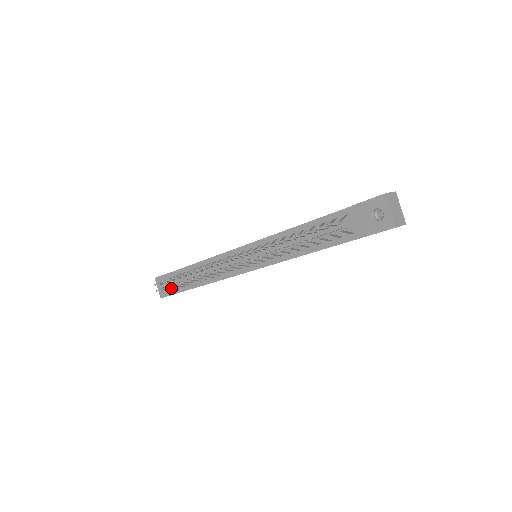
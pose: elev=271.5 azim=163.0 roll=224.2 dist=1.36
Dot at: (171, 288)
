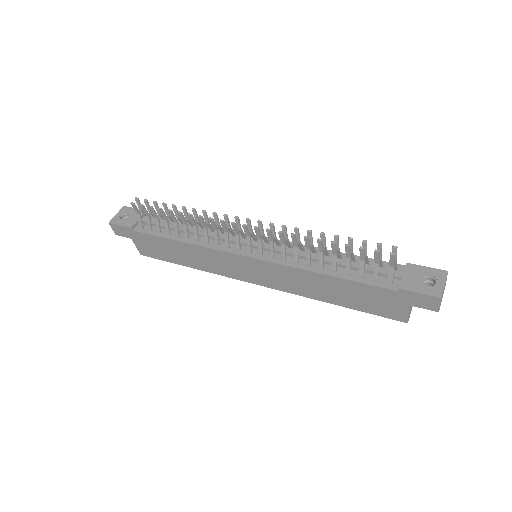
Dot at: (134, 222)
